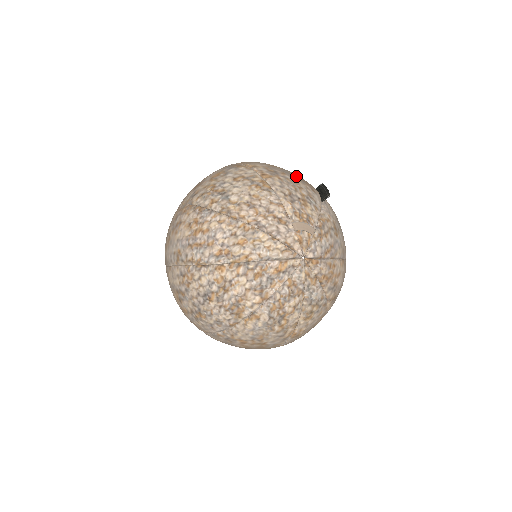
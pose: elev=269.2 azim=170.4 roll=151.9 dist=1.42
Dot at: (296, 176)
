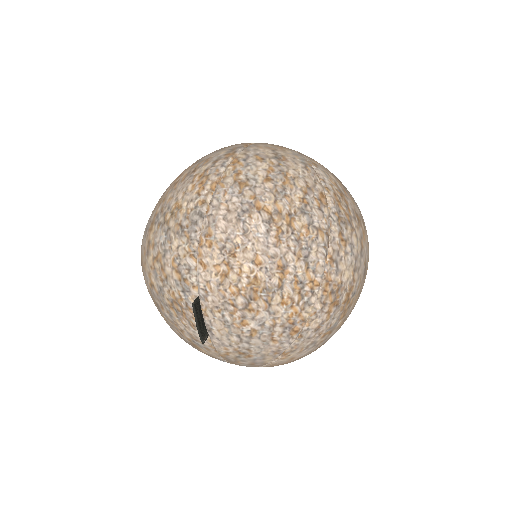
Dot at: (170, 304)
